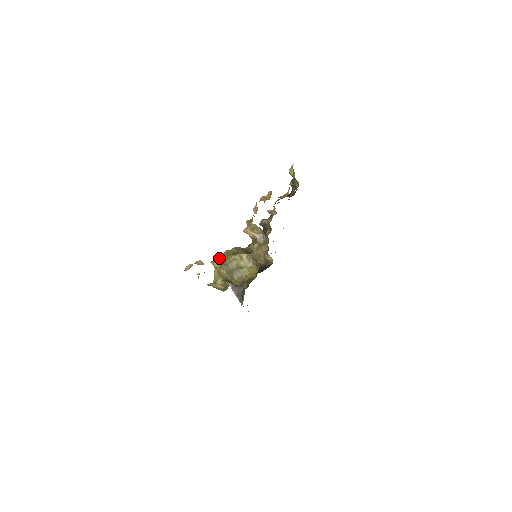
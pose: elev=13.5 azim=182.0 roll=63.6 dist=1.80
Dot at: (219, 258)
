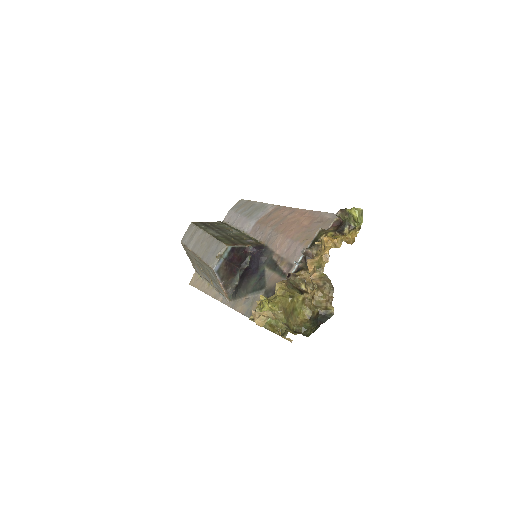
Dot at: (278, 301)
